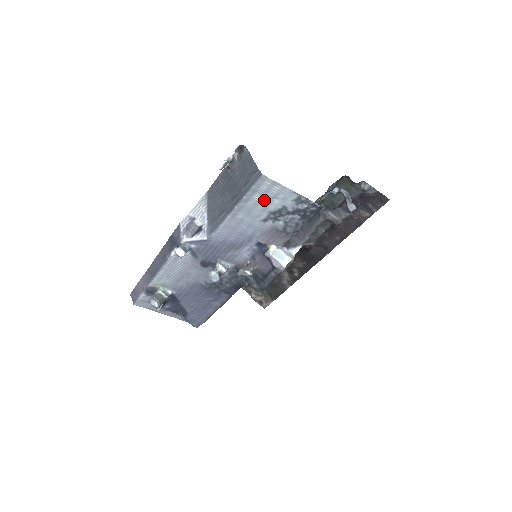
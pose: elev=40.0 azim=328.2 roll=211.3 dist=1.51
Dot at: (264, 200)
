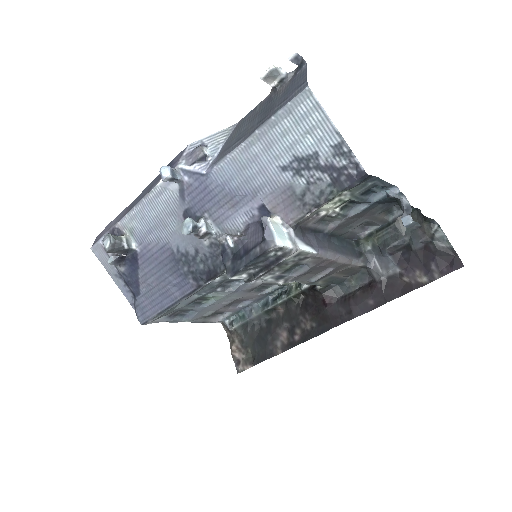
Dot at: (295, 132)
